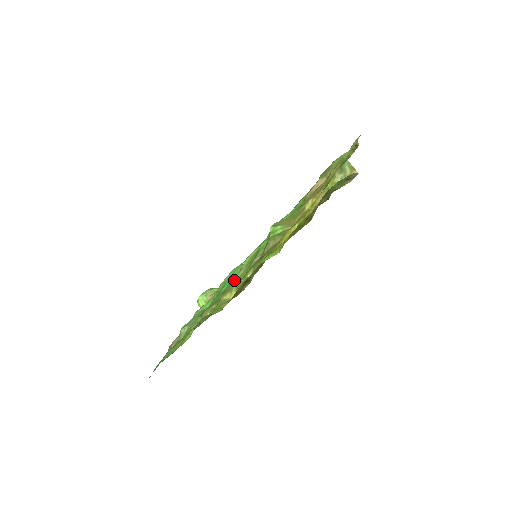
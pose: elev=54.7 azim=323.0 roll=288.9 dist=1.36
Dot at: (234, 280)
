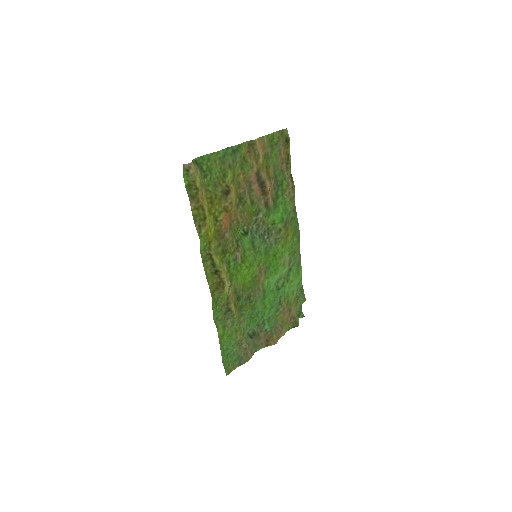
Dot at: (261, 282)
